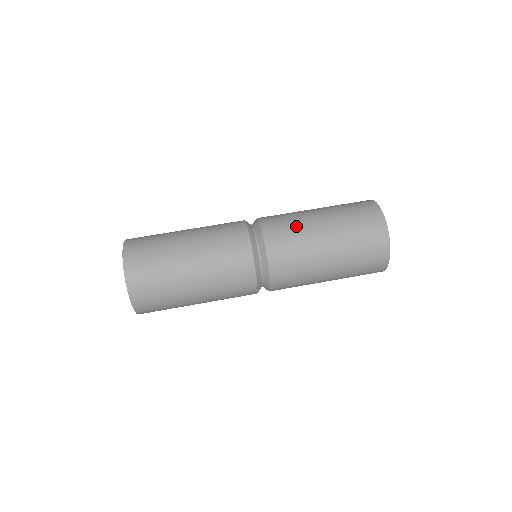
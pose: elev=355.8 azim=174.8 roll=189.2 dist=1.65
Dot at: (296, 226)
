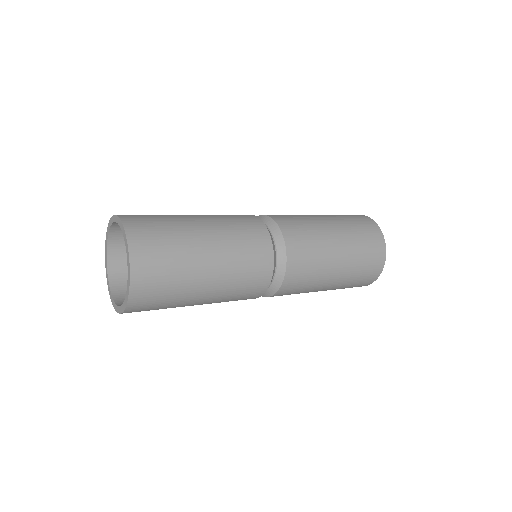
Dot at: (318, 258)
